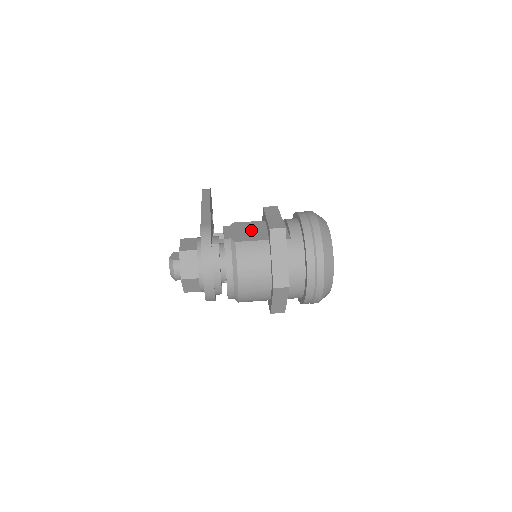
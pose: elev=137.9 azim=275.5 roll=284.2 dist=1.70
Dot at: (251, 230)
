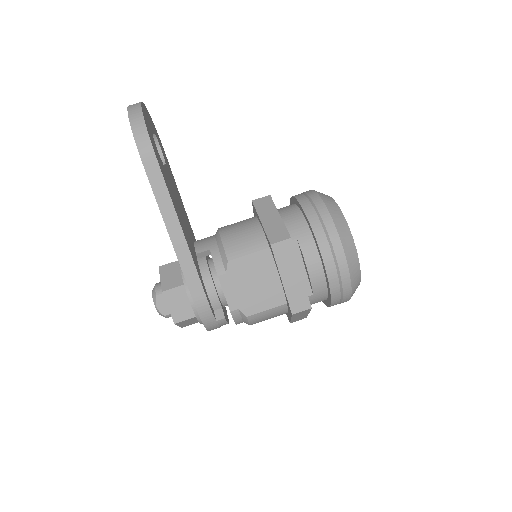
Dot at: (259, 281)
